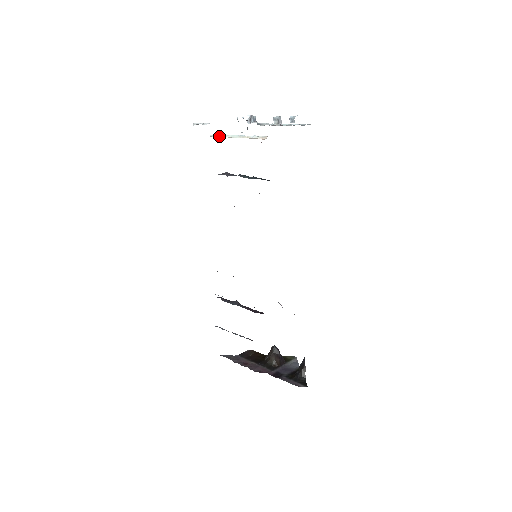
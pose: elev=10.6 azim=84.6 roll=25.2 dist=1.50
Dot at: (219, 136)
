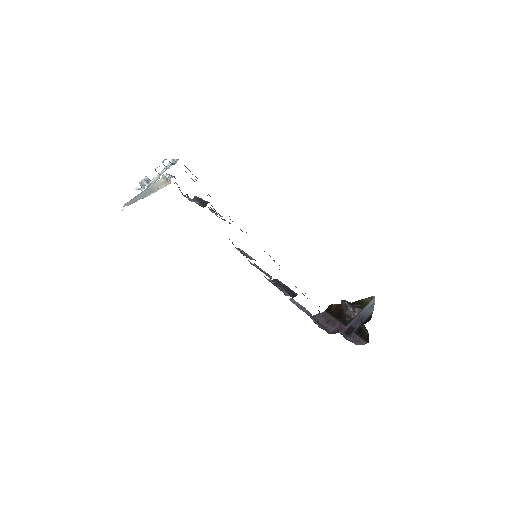
Dot at: (163, 178)
